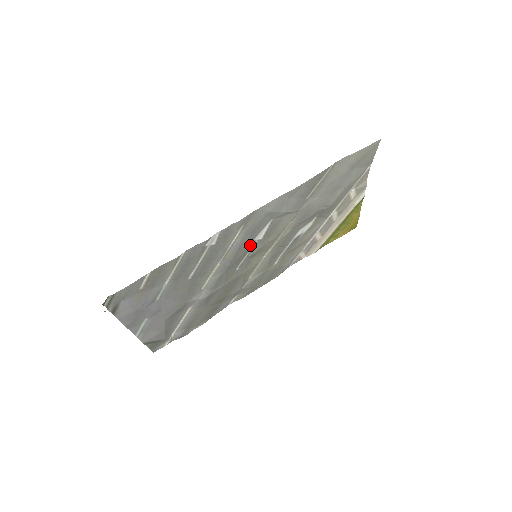
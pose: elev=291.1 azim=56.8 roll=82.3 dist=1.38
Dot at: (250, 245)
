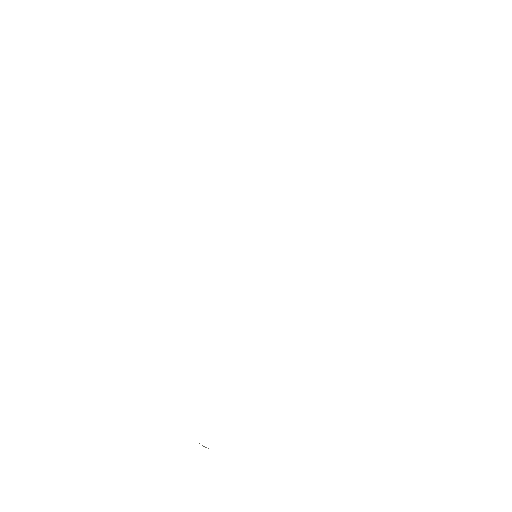
Dot at: occluded
